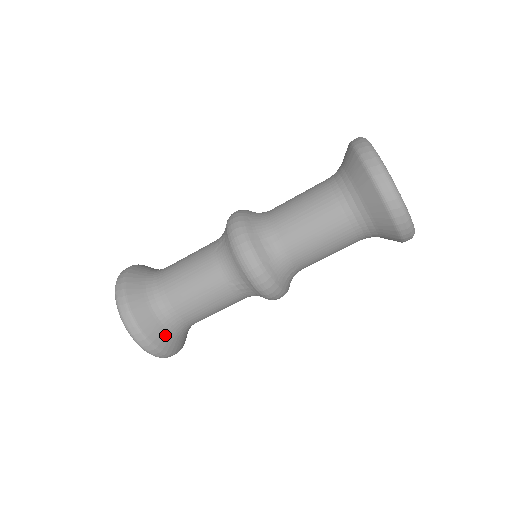
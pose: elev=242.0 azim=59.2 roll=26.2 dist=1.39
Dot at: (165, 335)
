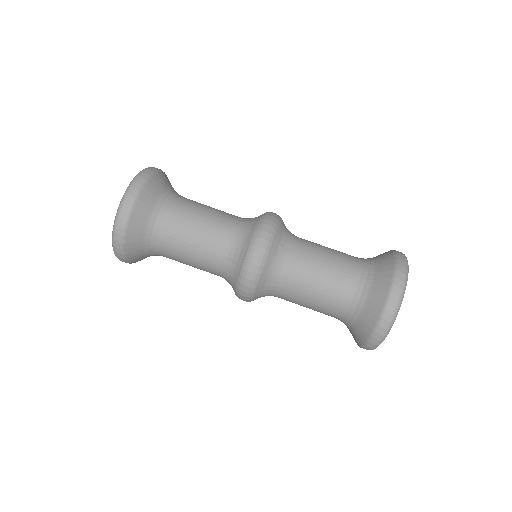
Dot at: (140, 230)
